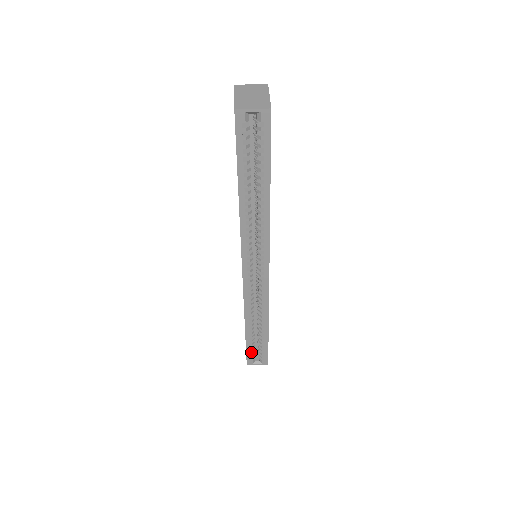
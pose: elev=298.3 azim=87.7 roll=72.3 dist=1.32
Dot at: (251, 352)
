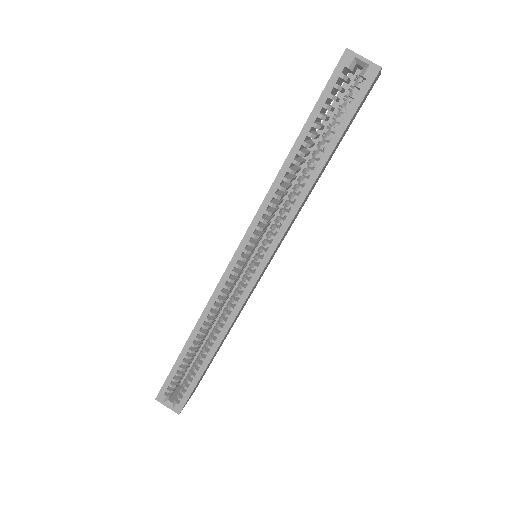
Dot at: (172, 382)
